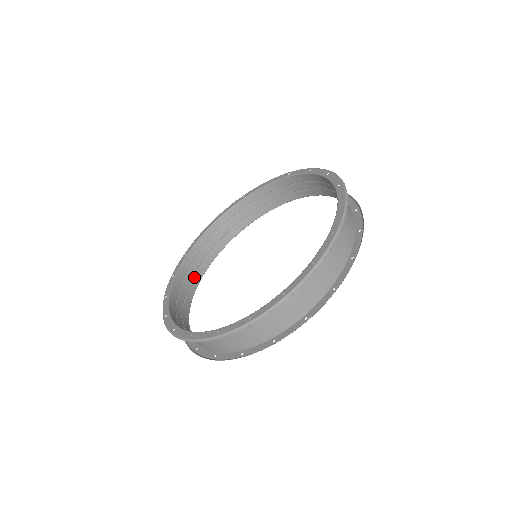
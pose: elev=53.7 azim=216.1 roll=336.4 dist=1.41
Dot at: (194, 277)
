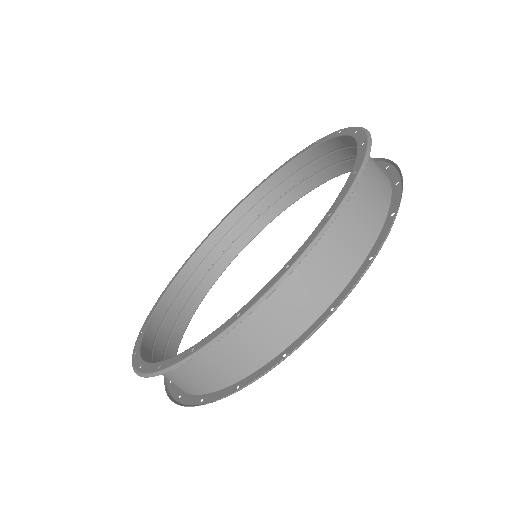
Dot at: (222, 257)
